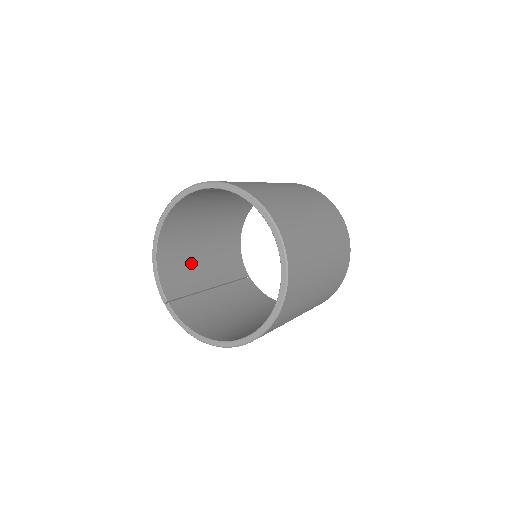
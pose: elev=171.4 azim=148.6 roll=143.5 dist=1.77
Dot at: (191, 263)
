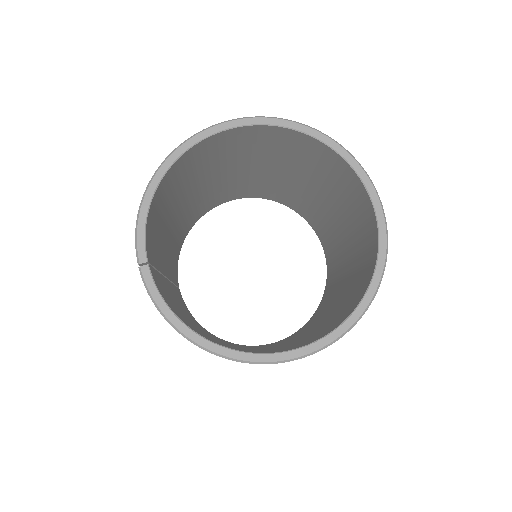
Dot at: (163, 229)
